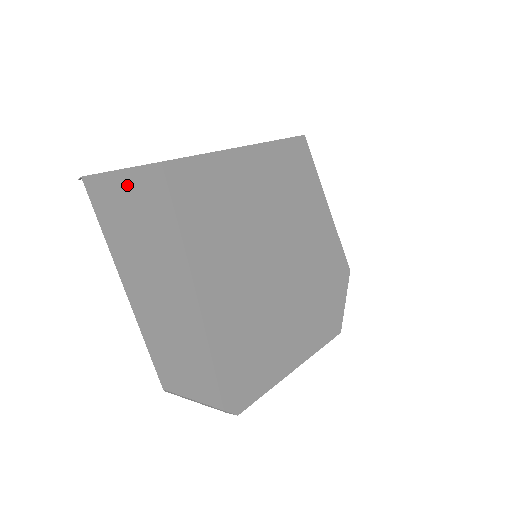
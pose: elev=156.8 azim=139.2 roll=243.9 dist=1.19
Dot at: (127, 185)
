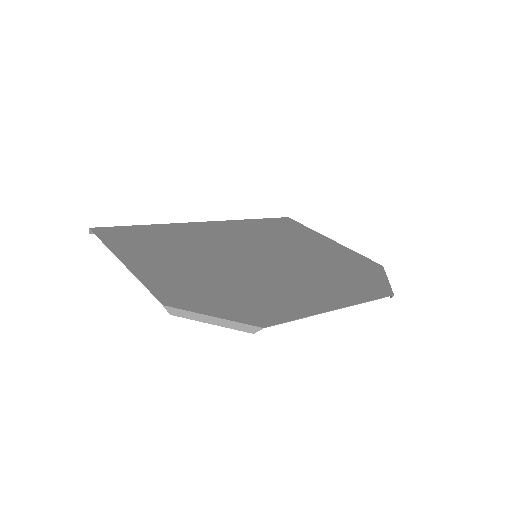
Dot at: (125, 231)
